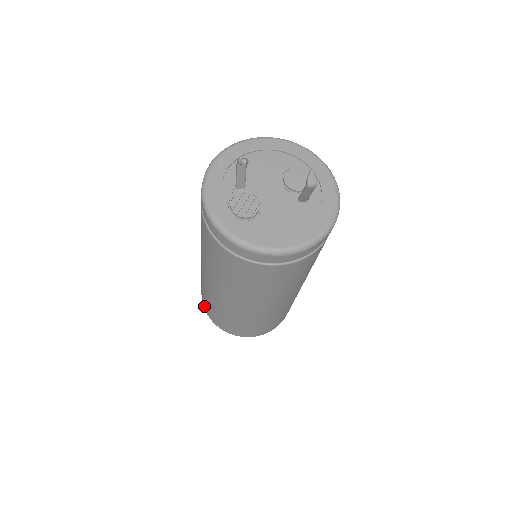
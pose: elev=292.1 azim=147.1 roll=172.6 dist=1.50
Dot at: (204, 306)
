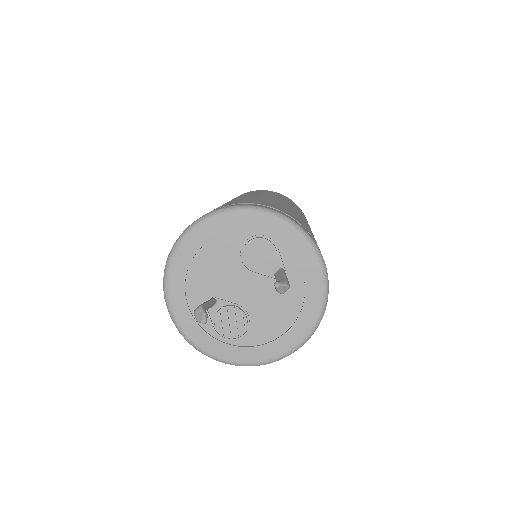
Dot at: occluded
